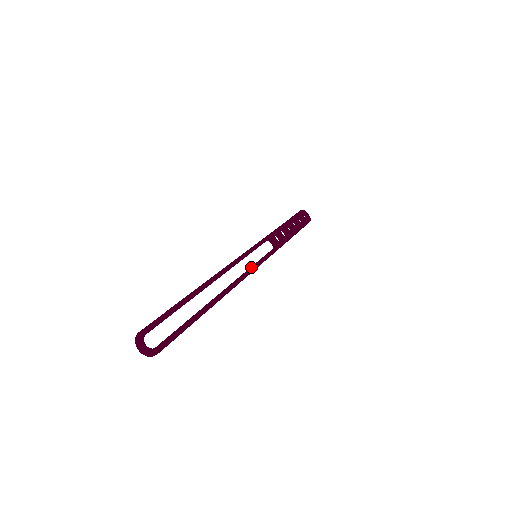
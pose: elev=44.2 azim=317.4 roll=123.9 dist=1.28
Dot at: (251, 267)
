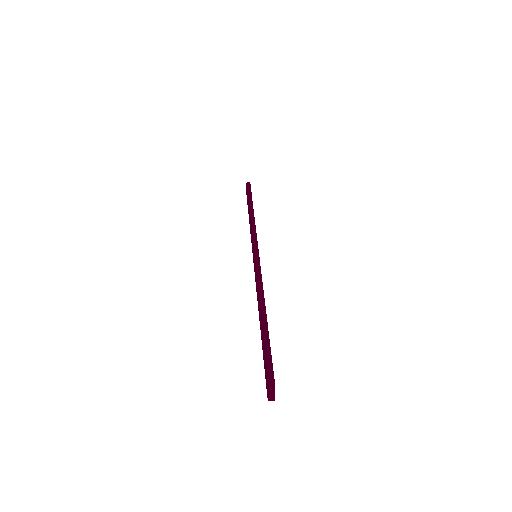
Dot at: occluded
